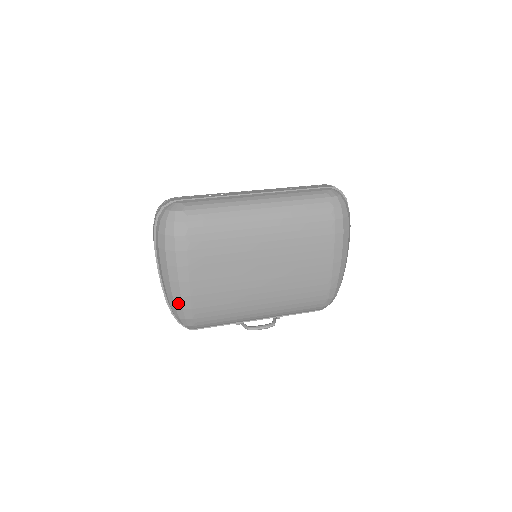
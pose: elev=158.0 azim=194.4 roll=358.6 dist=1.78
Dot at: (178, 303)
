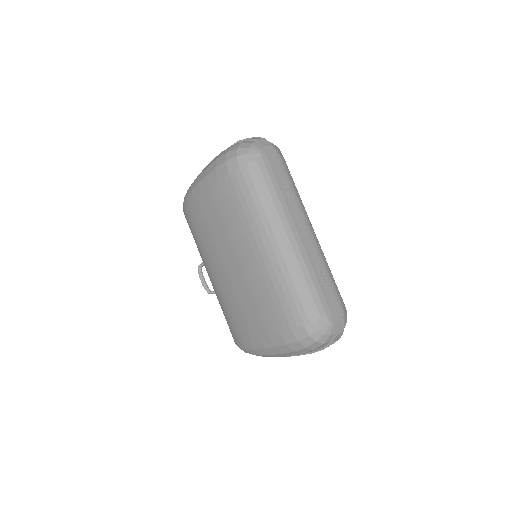
Dot at: (189, 191)
